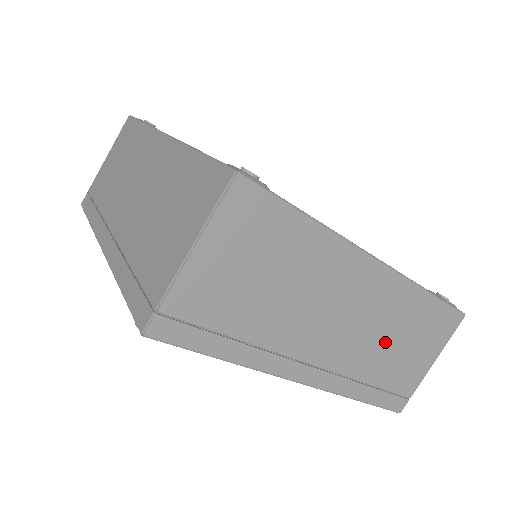
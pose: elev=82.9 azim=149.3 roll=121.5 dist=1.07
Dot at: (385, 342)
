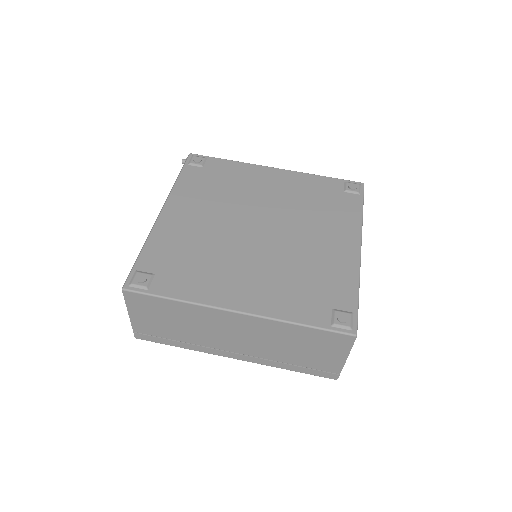
Dot at: occluded
